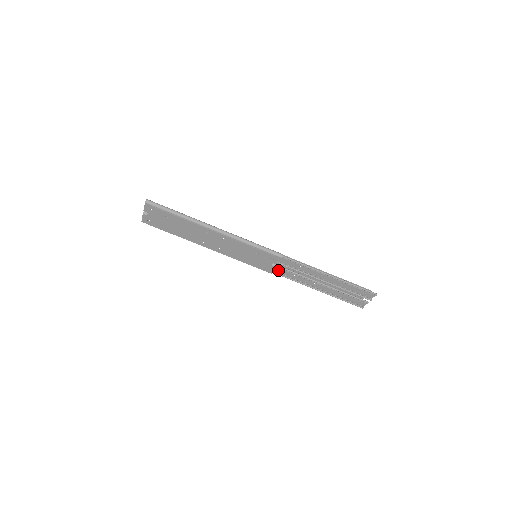
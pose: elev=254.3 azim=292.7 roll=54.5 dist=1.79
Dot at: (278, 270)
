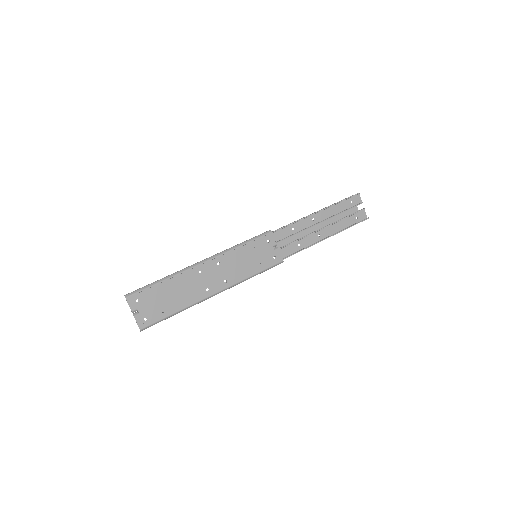
Dot at: (284, 254)
